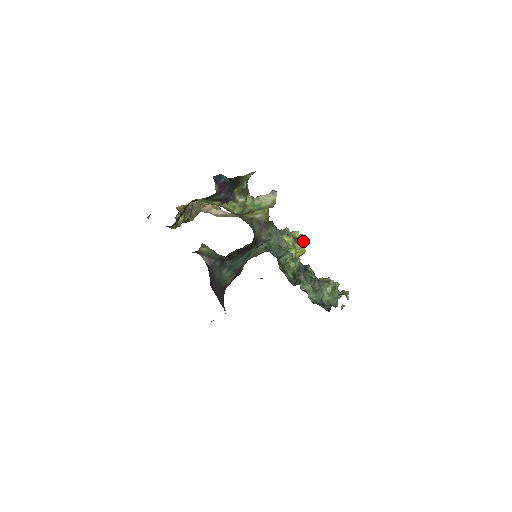
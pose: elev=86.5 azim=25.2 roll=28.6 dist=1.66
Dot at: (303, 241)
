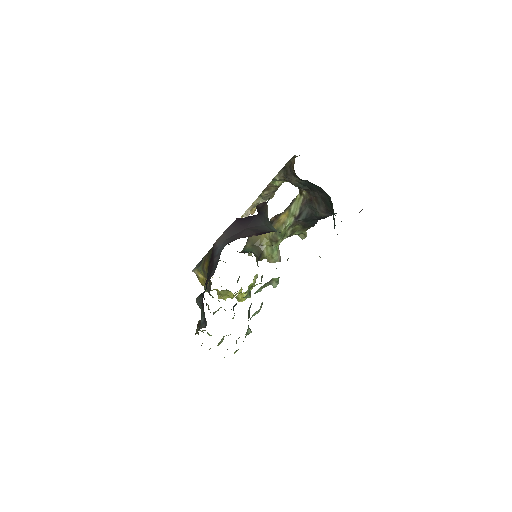
Dot at: occluded
